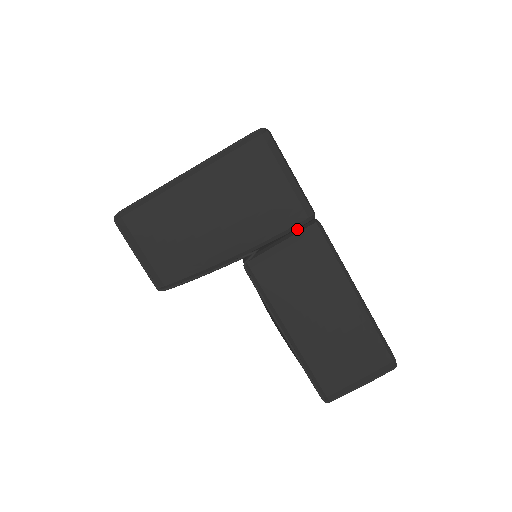
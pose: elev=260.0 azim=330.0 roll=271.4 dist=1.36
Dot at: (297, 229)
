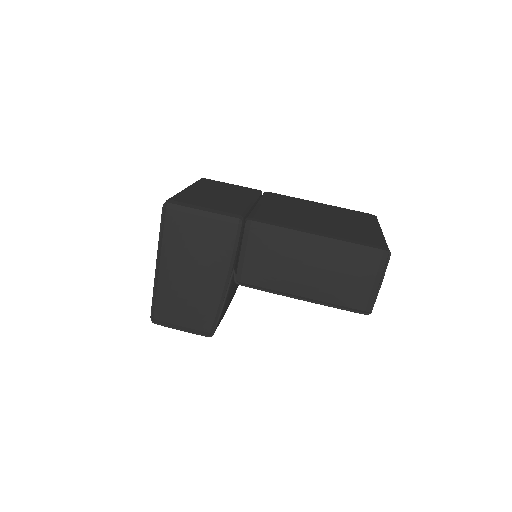
Dot at: (242, 235)
